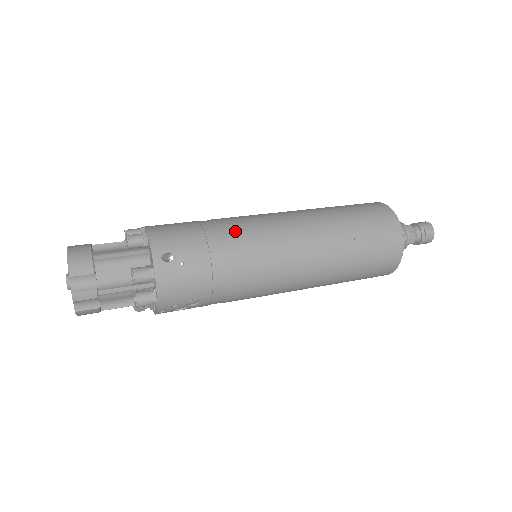
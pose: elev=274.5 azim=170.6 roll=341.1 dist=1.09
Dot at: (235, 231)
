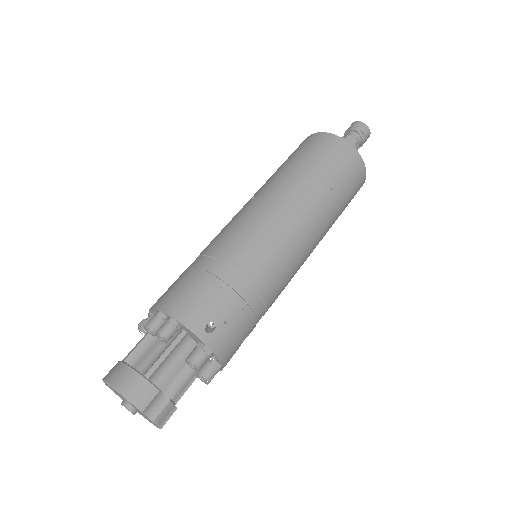
Dot at: (242, 257)
